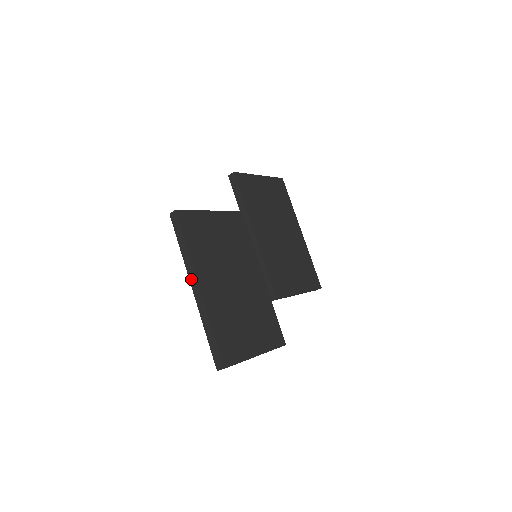
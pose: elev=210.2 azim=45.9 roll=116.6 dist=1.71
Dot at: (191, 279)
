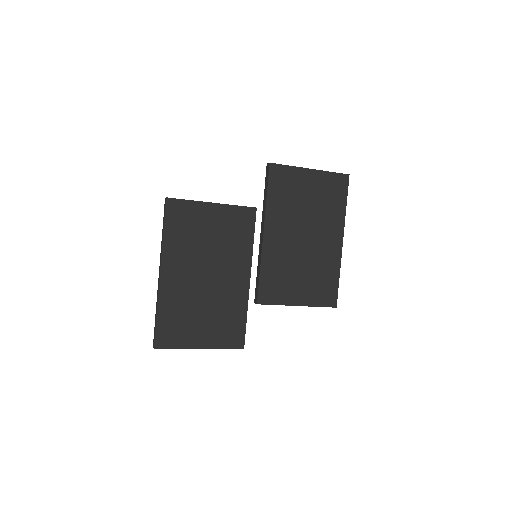
Dot at: (160, 263)
